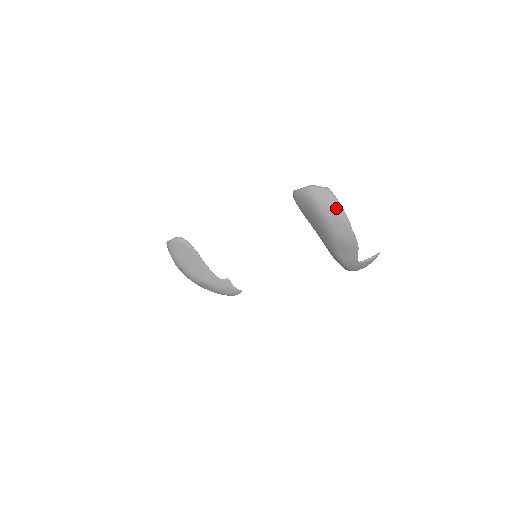
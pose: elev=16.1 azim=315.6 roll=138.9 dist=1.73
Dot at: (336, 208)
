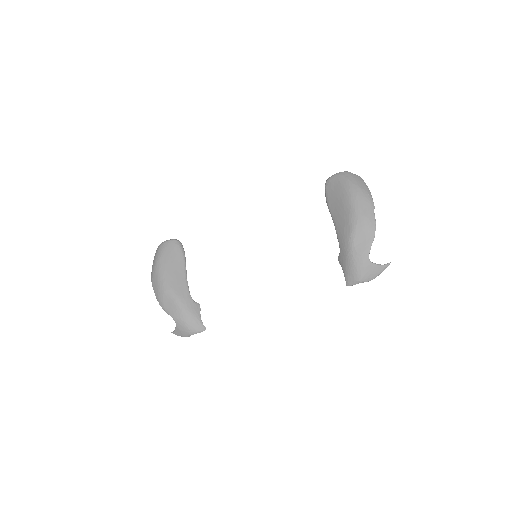
Dot at: (365, 189)
